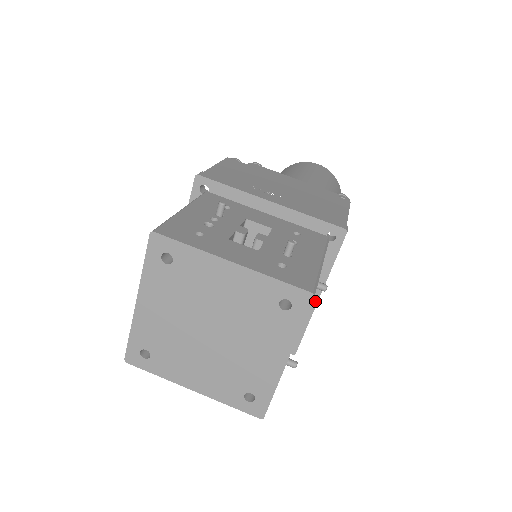
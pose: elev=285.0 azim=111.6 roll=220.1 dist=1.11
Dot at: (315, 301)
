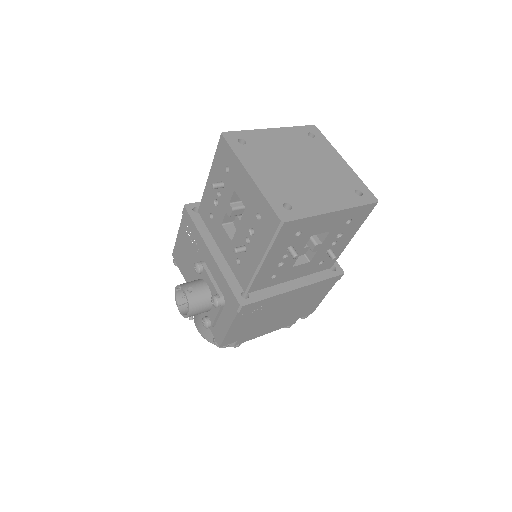
Dot at: occluded
